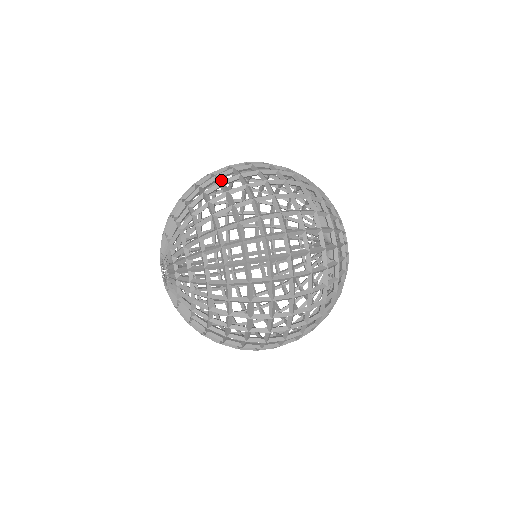
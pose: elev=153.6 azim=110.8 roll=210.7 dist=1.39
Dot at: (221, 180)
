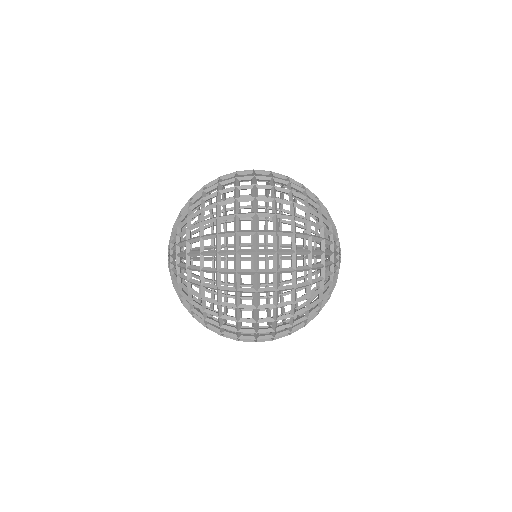
Dot at: (218, 230)
